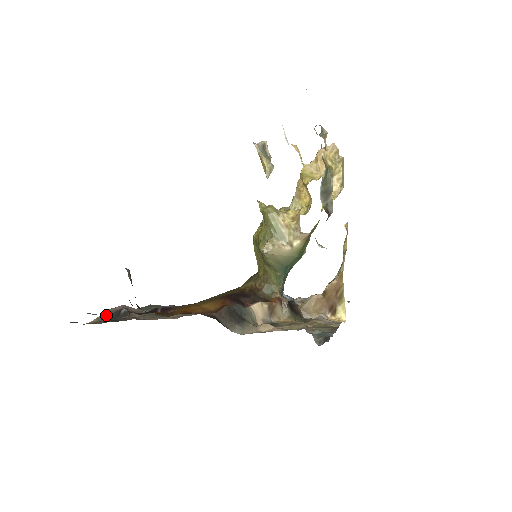
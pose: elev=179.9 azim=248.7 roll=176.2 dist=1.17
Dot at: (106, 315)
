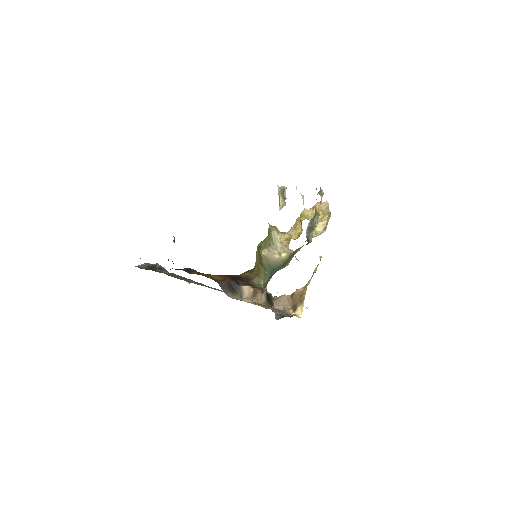
Dot at: (145, 266)
